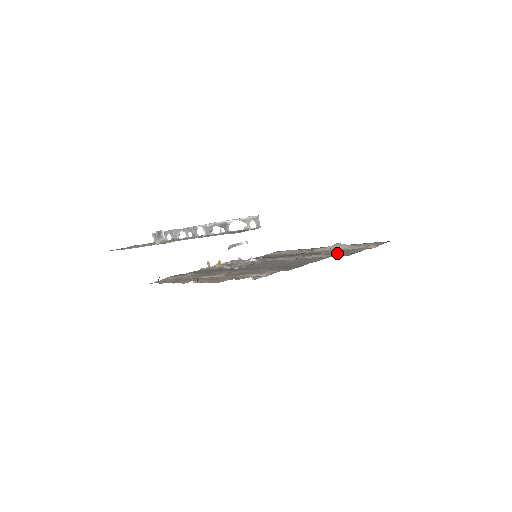
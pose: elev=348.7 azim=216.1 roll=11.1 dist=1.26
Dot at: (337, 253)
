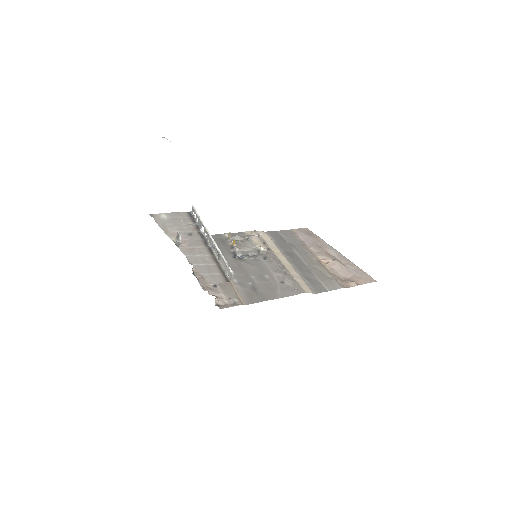
Dot at: (319, 279)
